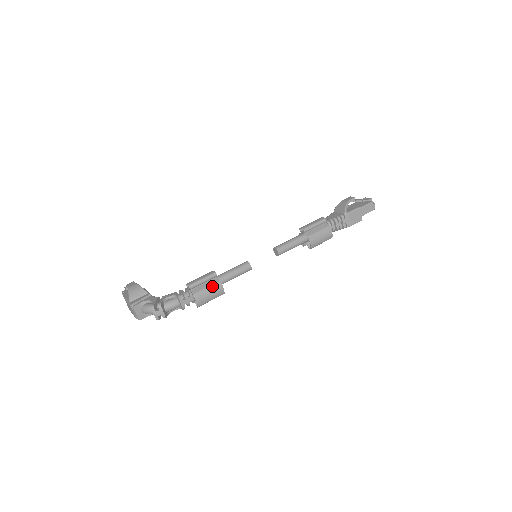
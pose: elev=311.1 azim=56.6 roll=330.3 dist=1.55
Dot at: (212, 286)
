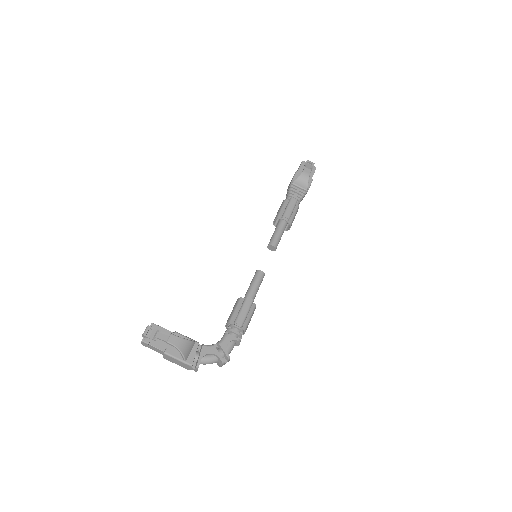
Dot at: (252, 313)
